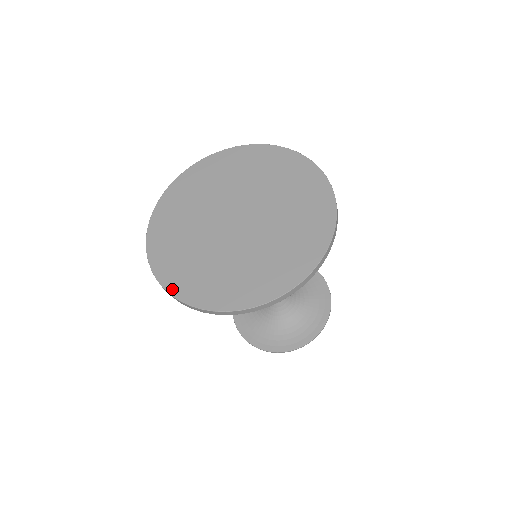
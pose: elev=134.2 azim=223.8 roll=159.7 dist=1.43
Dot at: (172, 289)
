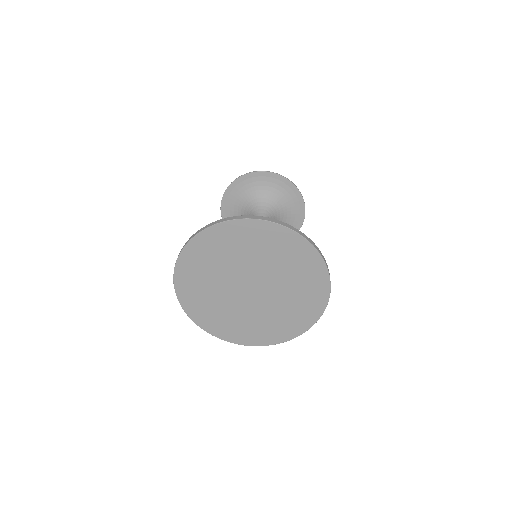
Dot at: (245, 343)
